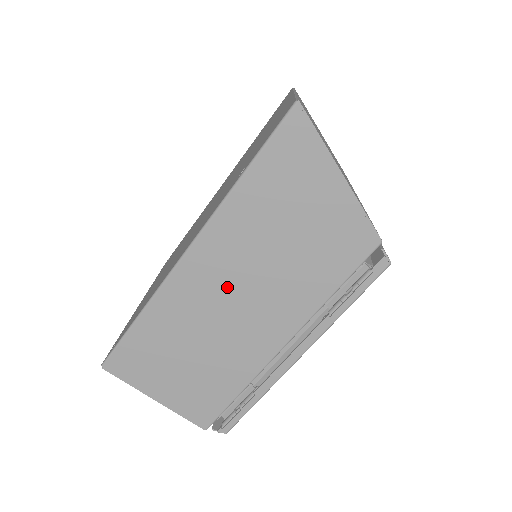
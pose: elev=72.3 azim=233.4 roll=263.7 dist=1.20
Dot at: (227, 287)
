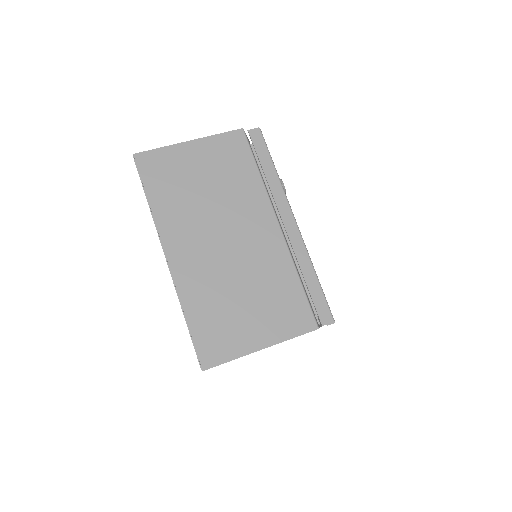
Dot at: occluded
